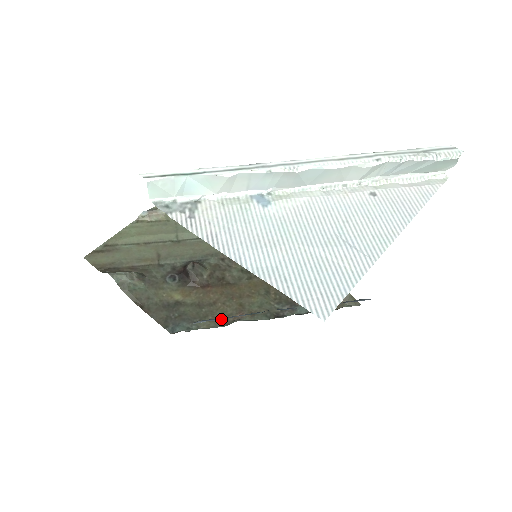
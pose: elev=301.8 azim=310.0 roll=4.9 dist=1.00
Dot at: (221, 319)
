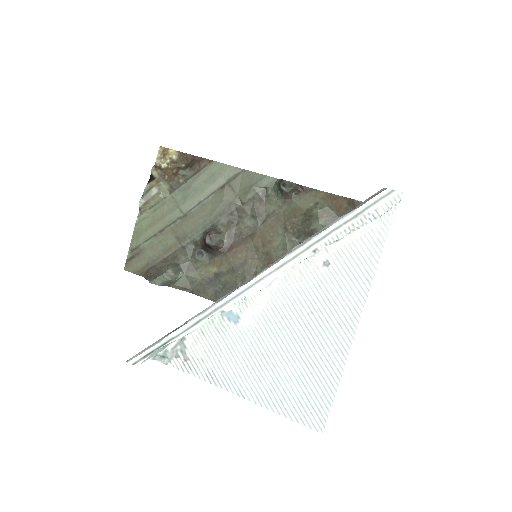
Dot at: occluded
